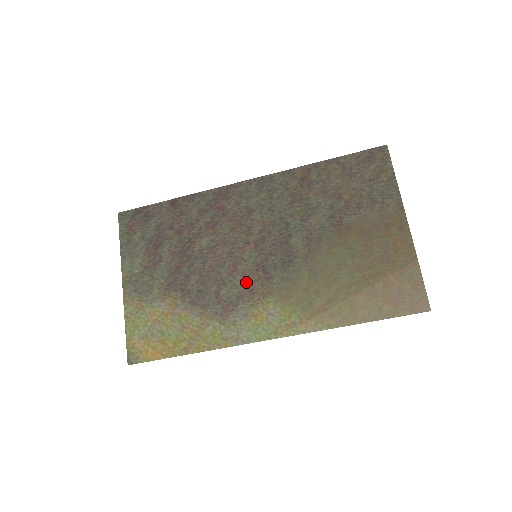
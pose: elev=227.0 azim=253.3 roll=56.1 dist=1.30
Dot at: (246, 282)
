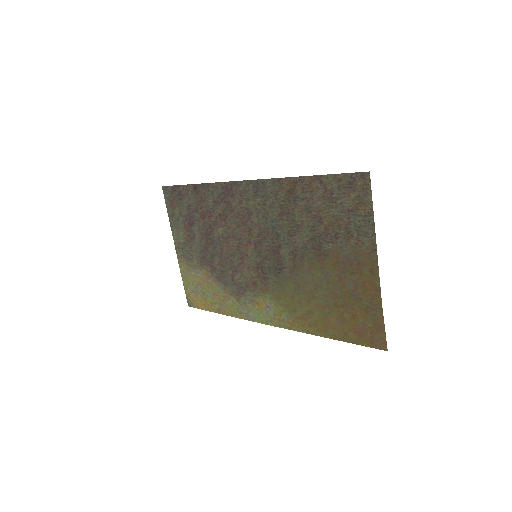
Dot at: (250, 275)
